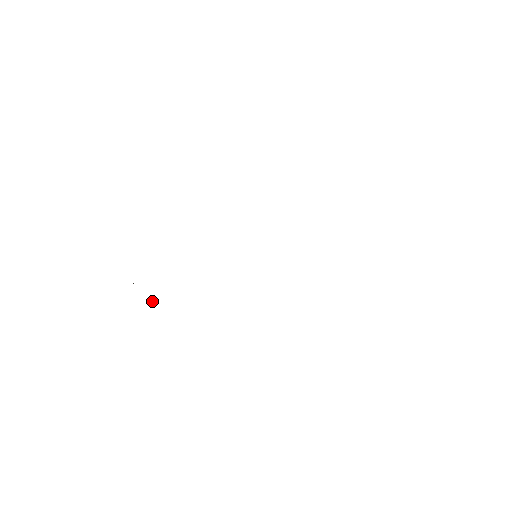
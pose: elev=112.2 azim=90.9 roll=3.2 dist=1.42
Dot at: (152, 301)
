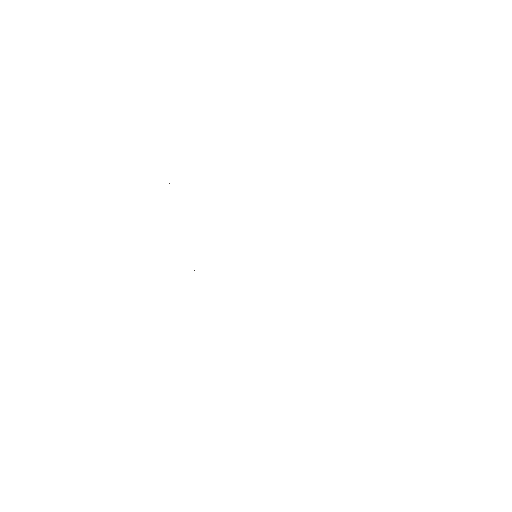
Dot at: occluded
